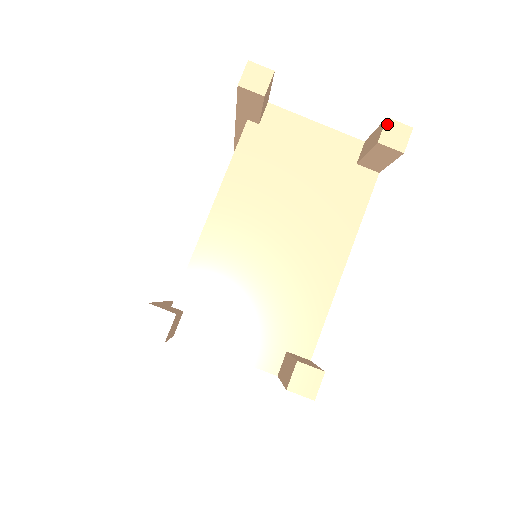
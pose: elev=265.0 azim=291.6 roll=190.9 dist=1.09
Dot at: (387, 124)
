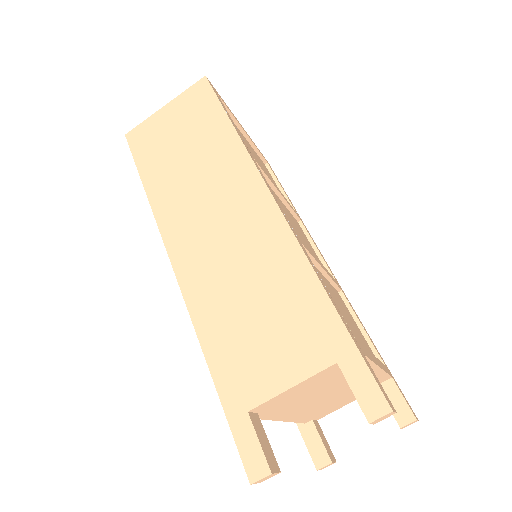
Dot at: (372, 423)
